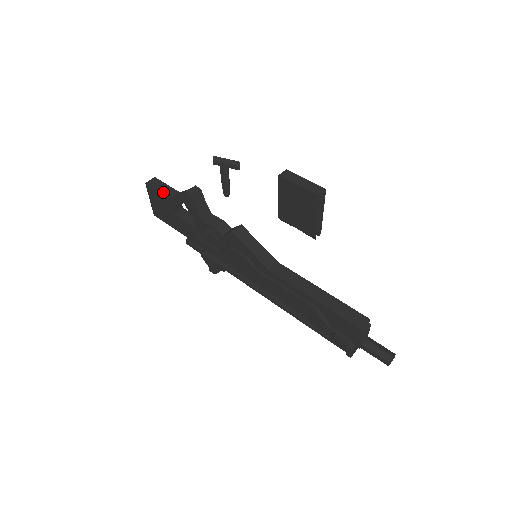
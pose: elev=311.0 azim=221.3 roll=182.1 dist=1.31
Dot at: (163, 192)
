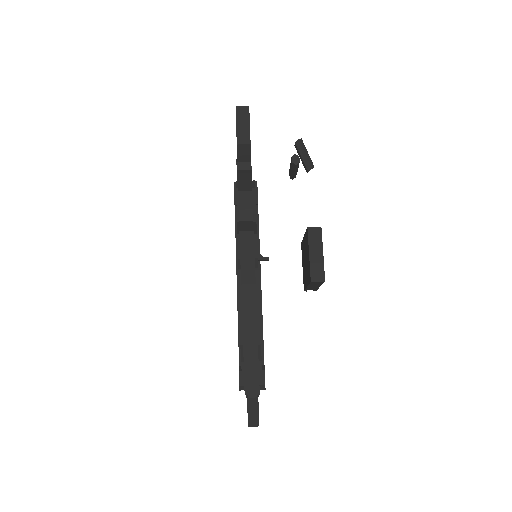
Dot at: (238, 132)
